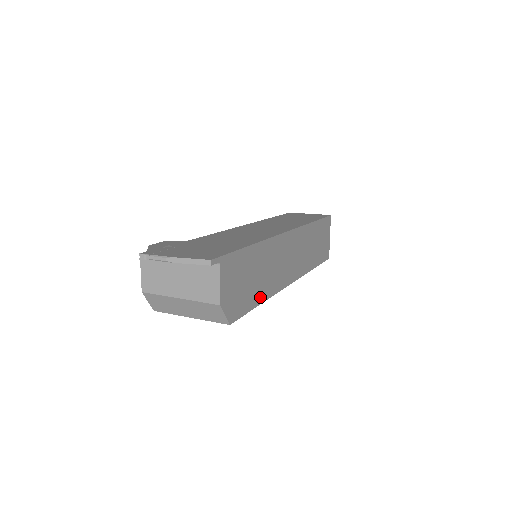
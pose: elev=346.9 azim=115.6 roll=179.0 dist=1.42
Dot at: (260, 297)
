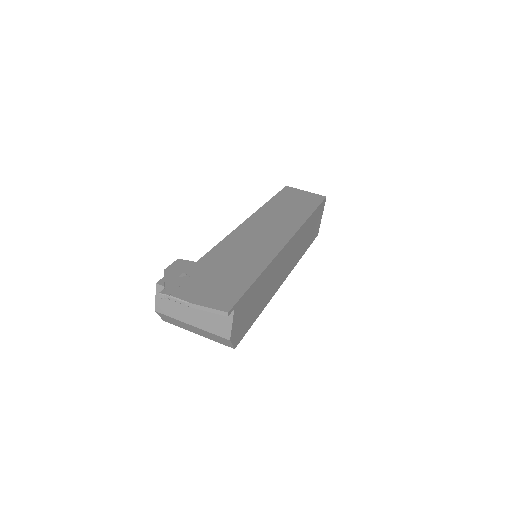
Dot at: (260, 310)
